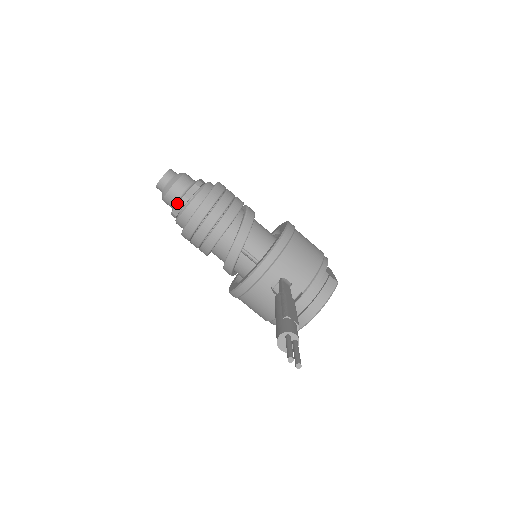
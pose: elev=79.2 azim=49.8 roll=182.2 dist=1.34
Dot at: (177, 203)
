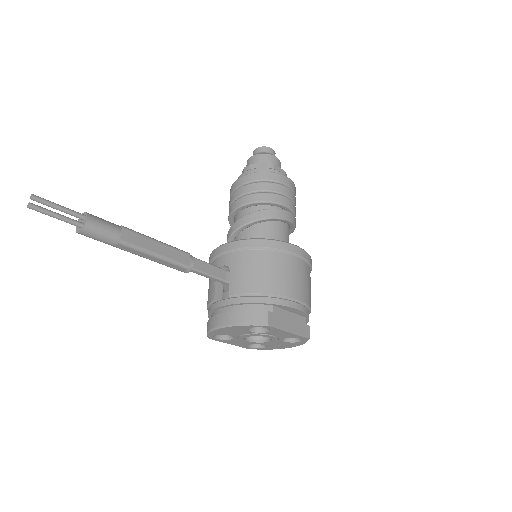
Dot at: (244, 168)
